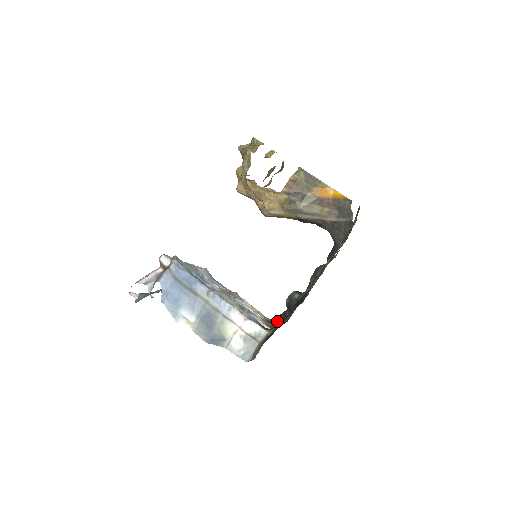
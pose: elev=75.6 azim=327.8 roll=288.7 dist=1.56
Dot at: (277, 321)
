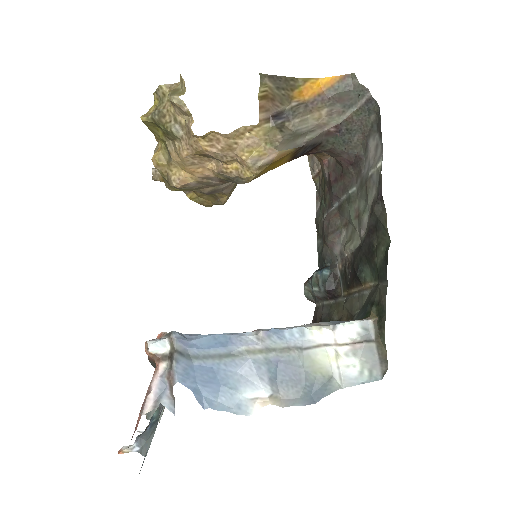
Dot at: (327, 321)
